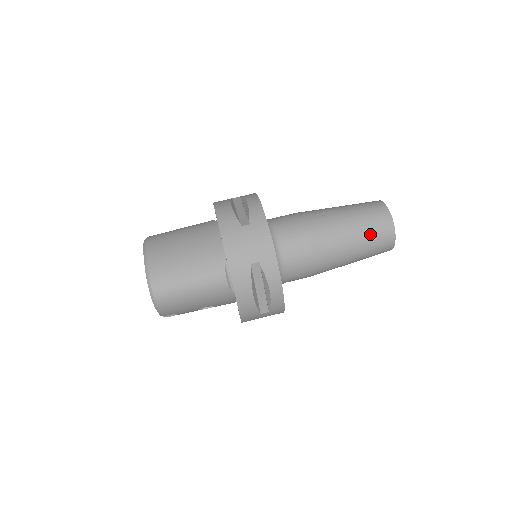
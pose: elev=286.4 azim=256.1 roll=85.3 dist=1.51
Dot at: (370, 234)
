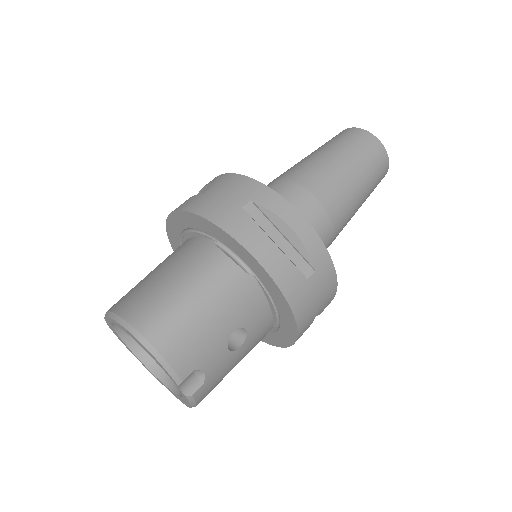
Dot at: (351, 147)
